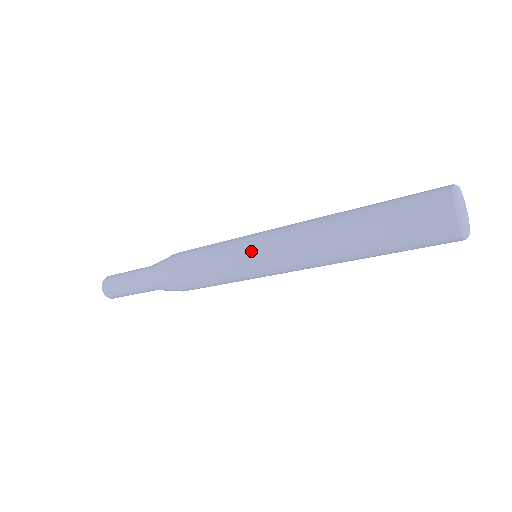
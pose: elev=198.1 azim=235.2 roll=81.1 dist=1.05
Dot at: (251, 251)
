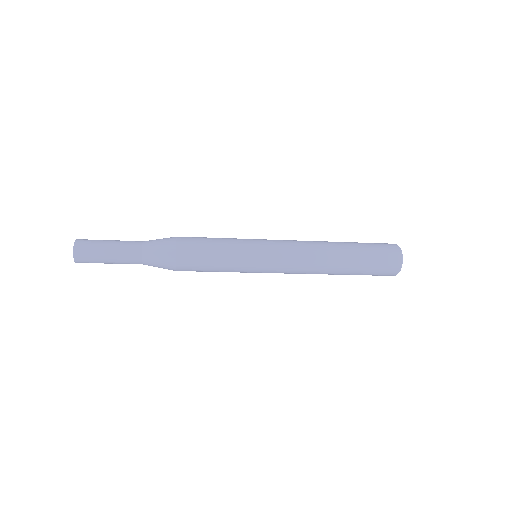
Dot at: (266, 257)
